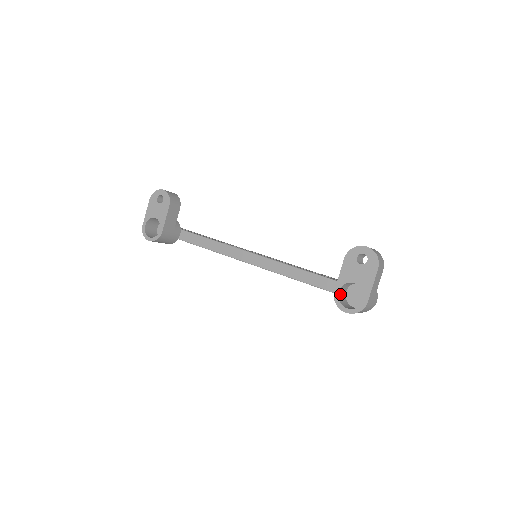
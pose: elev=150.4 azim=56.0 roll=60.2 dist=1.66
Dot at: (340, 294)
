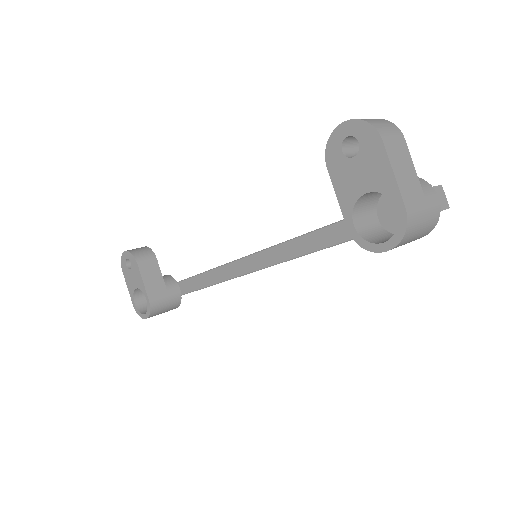
Dot at: (362, 228)
